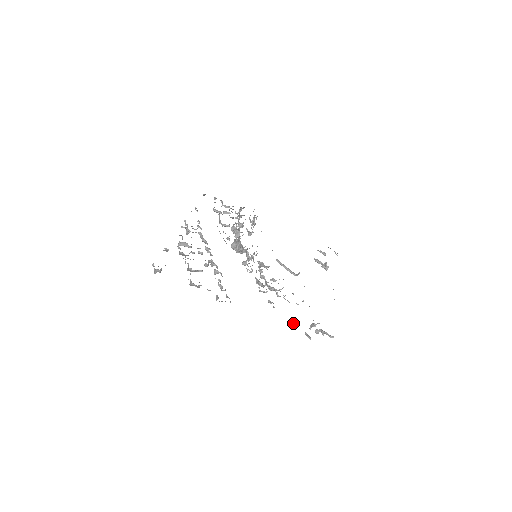
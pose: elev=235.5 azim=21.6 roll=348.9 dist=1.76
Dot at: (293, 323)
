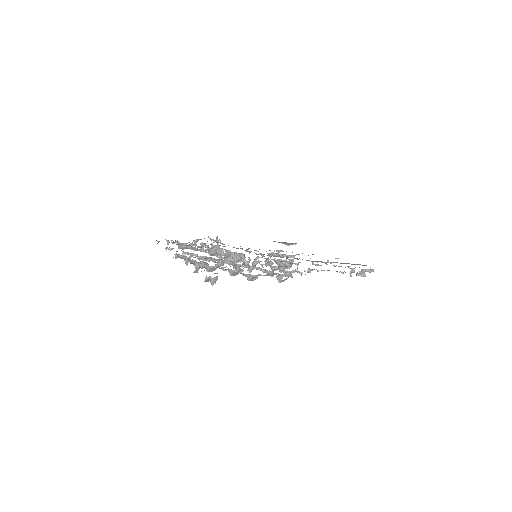
Dot at: (343, 273)
